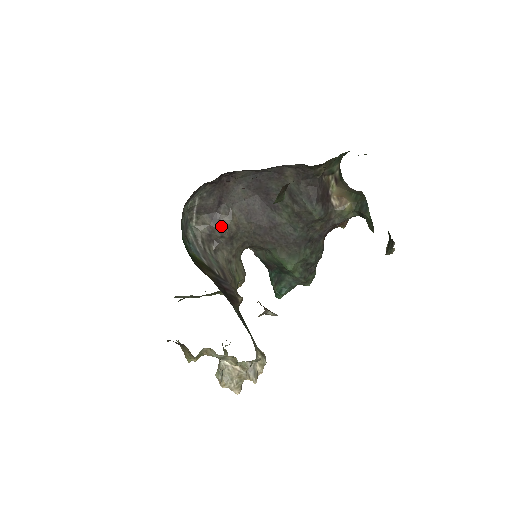
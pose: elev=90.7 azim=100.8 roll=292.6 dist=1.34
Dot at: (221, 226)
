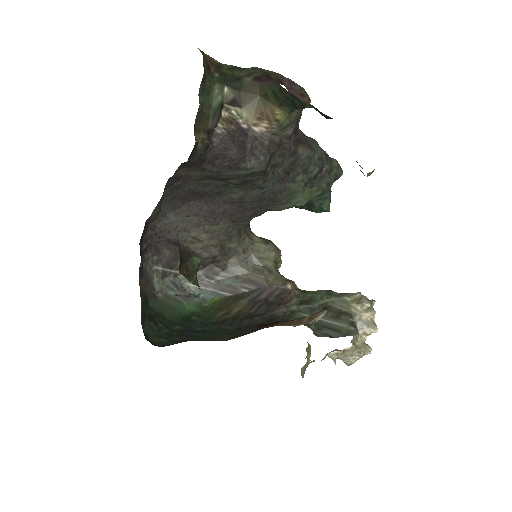
Dot at: (202, 254)
